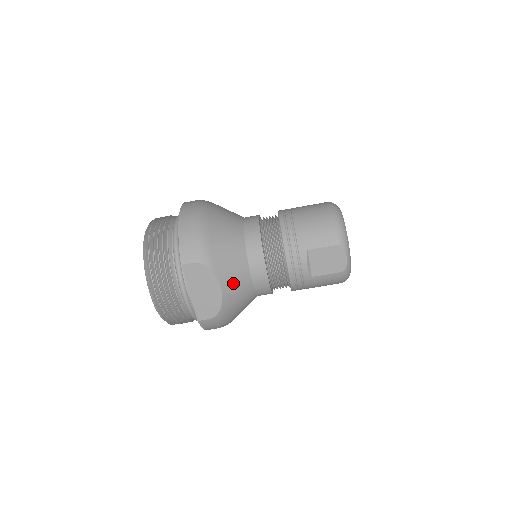
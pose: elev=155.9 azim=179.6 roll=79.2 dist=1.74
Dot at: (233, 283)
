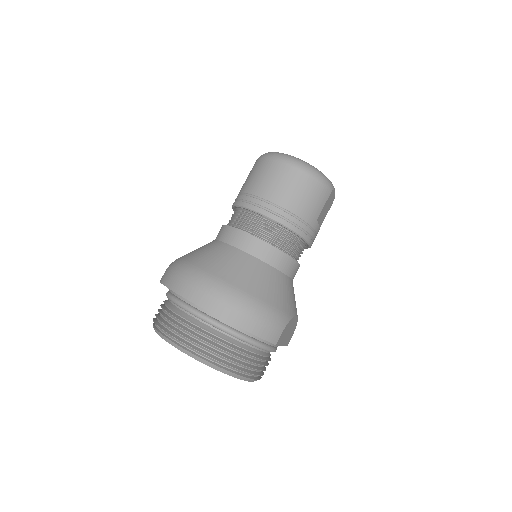
Dot at: (295, 301)
